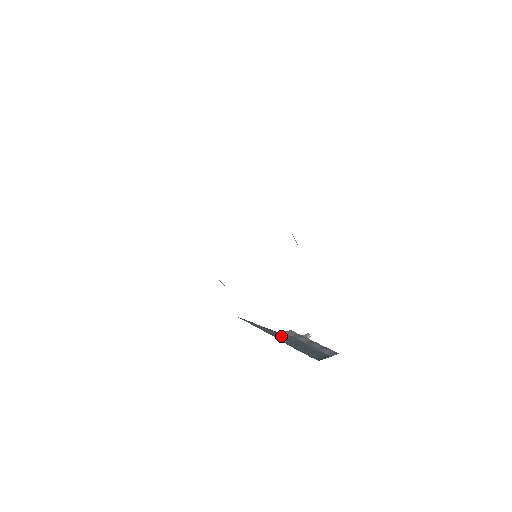
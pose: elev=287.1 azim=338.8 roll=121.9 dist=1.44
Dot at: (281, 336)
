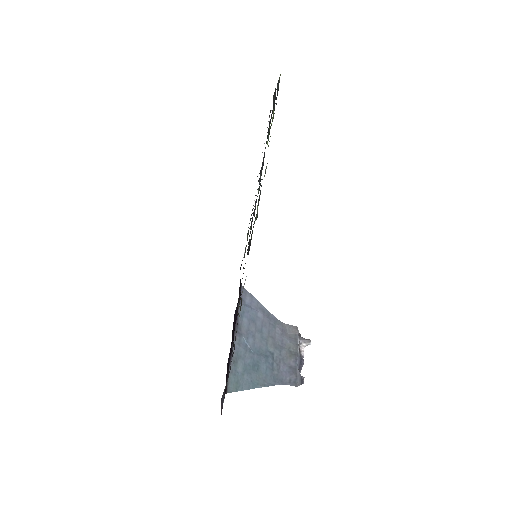
Dot at: (264, 333)
